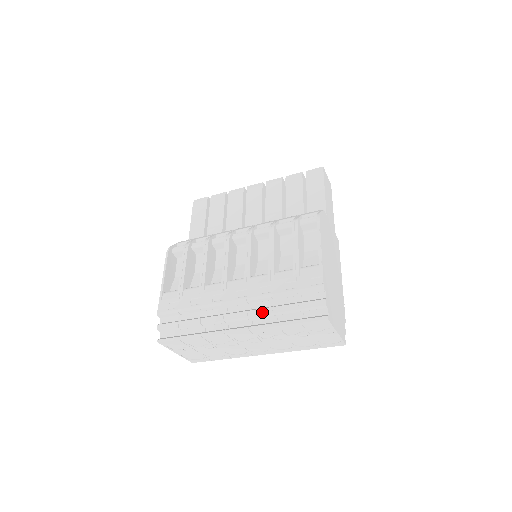
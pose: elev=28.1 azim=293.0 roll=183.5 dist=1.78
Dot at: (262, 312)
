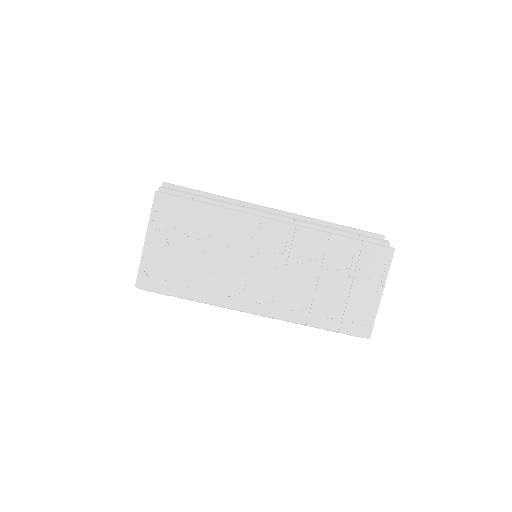
Dot at: (313, 223)
